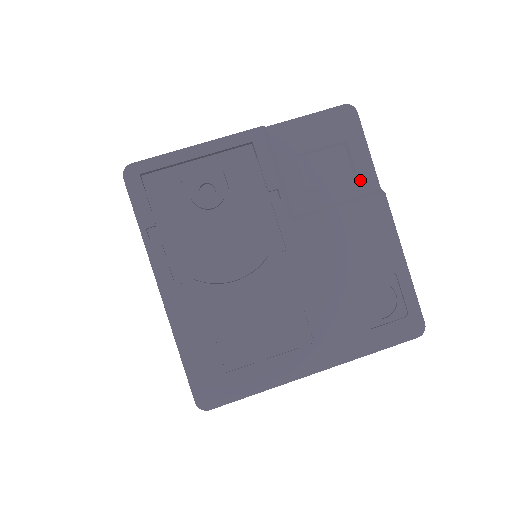
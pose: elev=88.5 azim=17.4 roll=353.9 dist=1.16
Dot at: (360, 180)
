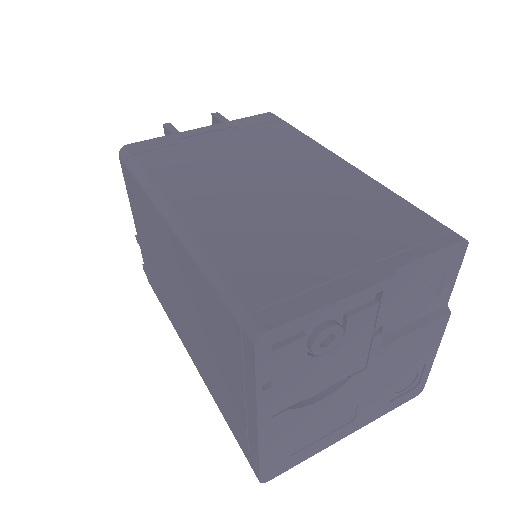
Dot at: (438, 301)
